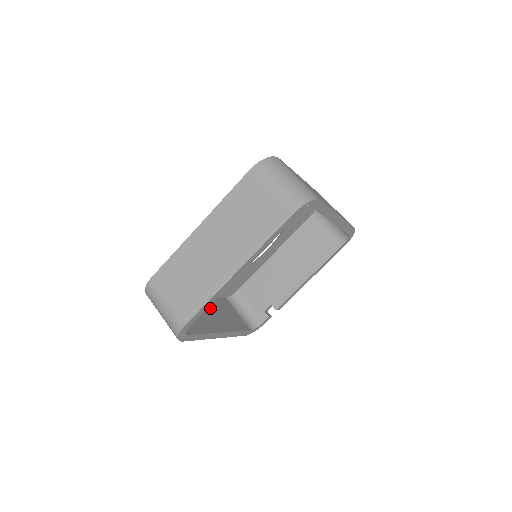
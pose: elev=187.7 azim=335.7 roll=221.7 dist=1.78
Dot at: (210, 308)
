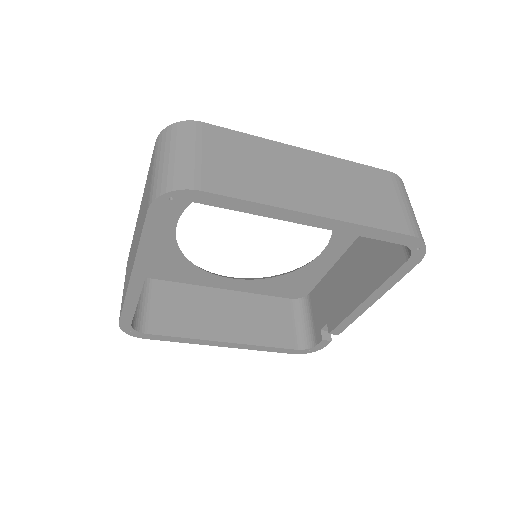
Dot at: (235, 308)
